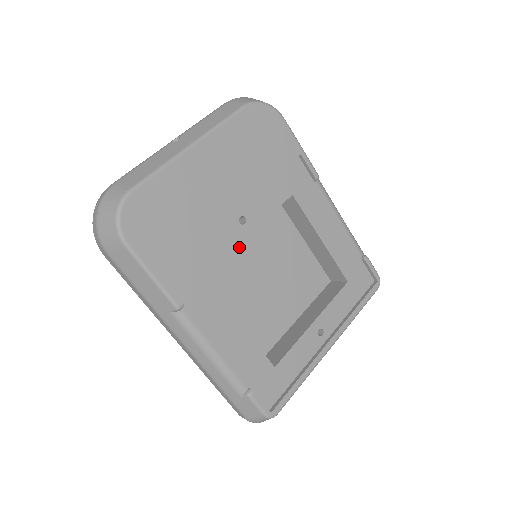
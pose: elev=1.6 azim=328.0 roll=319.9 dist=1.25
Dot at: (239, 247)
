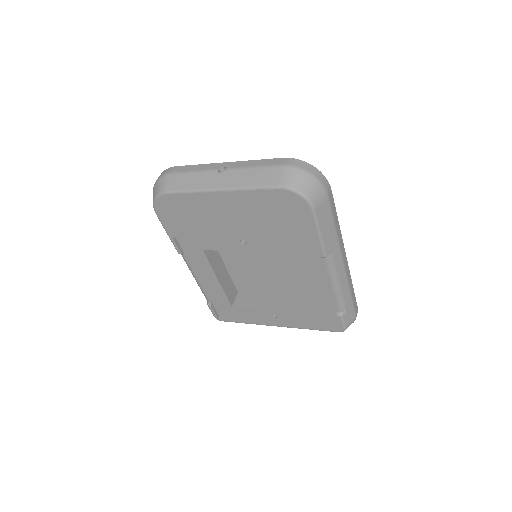
Dot at: occluded
